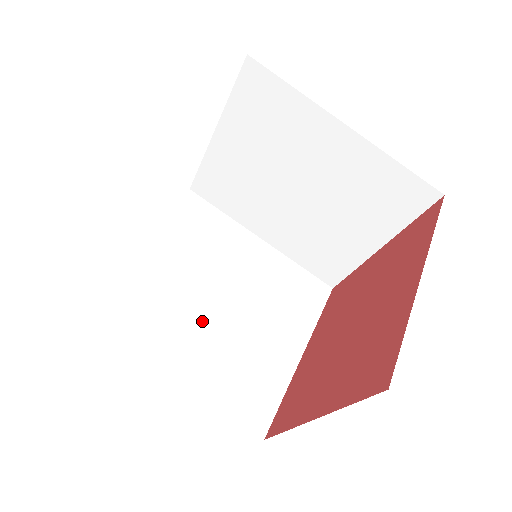
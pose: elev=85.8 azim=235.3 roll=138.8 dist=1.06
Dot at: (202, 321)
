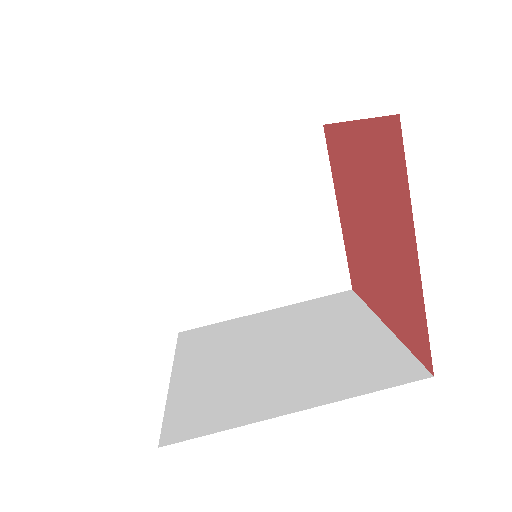
Dot at: (278, 369)
